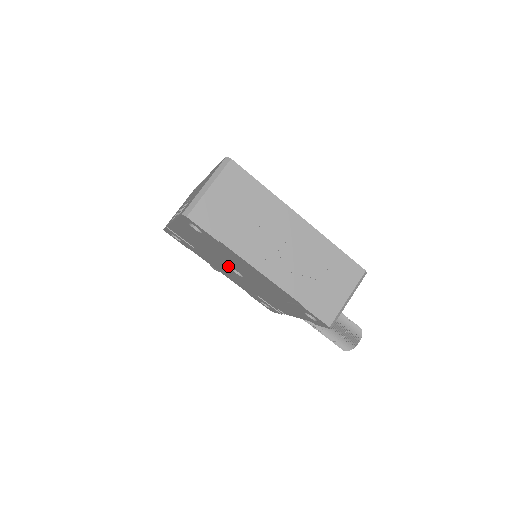
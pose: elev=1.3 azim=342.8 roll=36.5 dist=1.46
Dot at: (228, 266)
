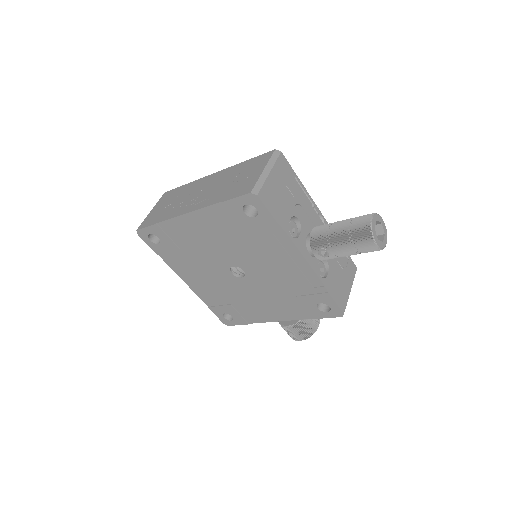
Dot at: (231, 275)
